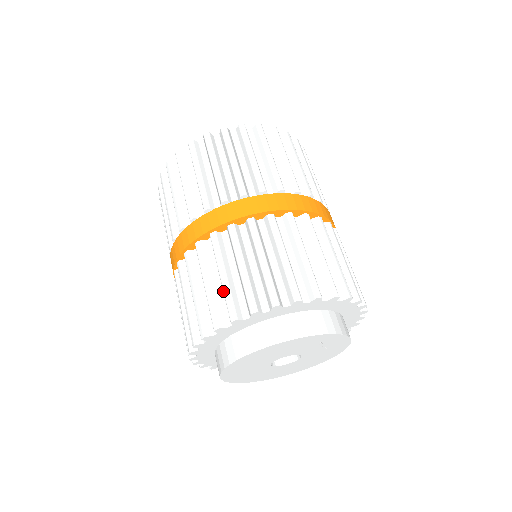
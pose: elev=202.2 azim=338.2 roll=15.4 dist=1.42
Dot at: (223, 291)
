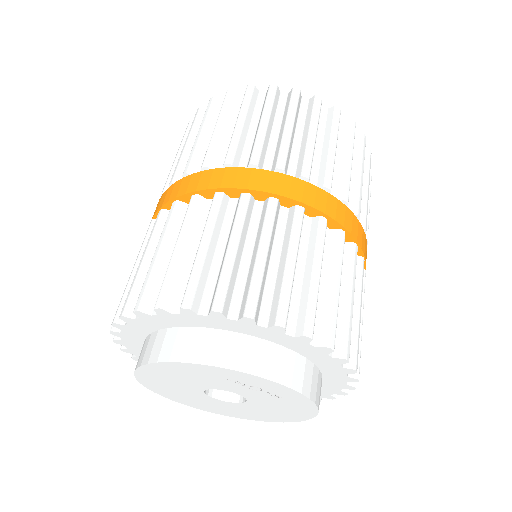
Dot at: (126, 288)
